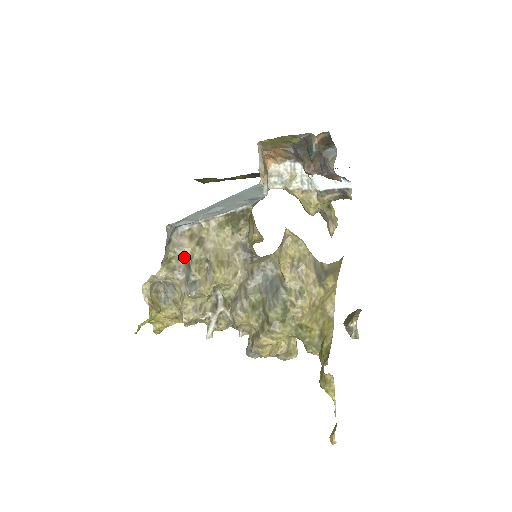
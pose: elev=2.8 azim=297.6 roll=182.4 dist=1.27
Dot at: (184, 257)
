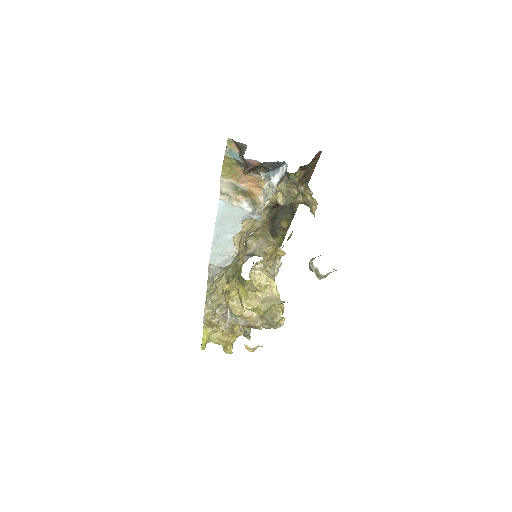
Dot at: occluded
